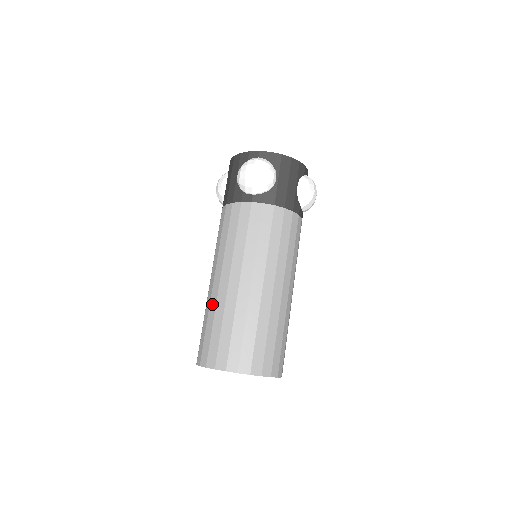
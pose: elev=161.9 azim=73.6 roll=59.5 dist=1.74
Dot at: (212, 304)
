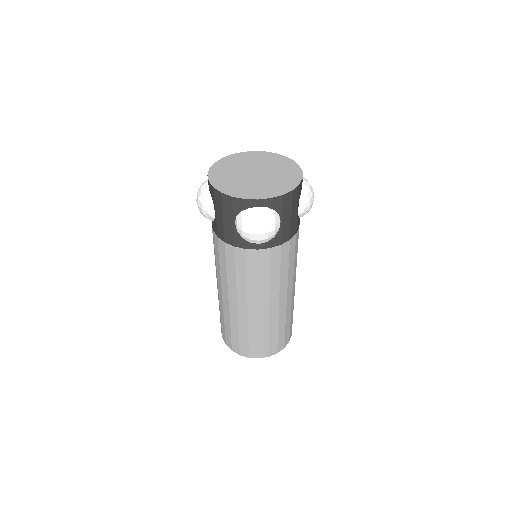
Dot at: (233, 319)
